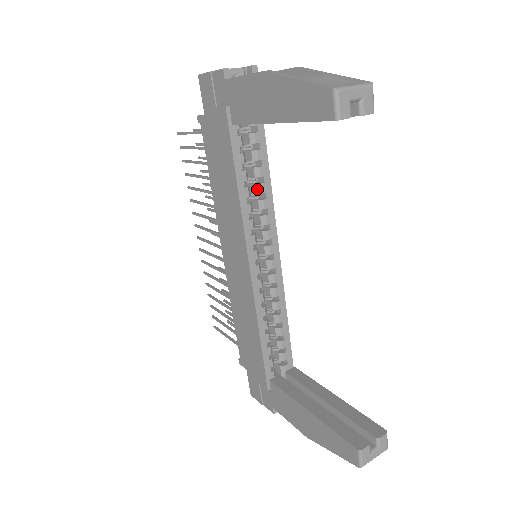
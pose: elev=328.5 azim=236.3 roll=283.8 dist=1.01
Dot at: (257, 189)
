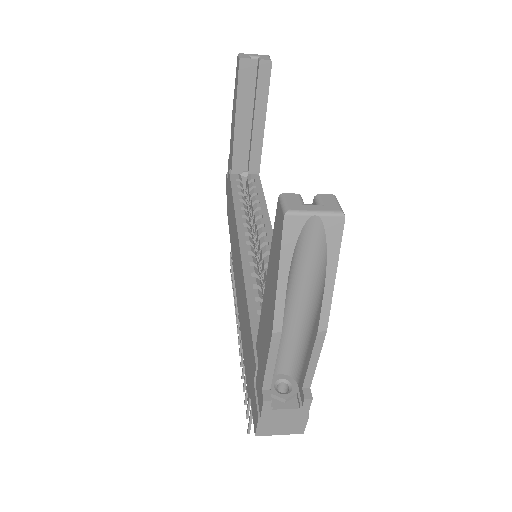
Dot at: (254, 208)
